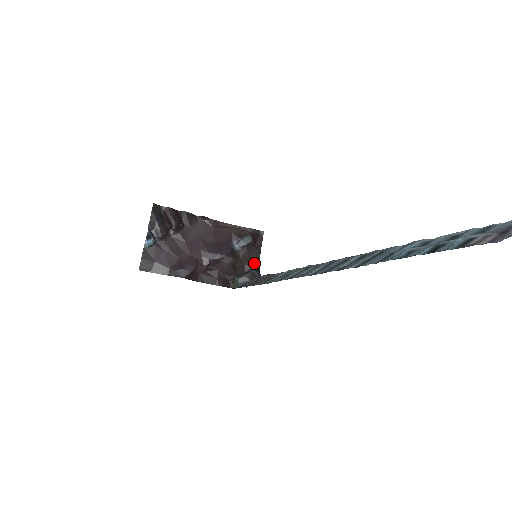
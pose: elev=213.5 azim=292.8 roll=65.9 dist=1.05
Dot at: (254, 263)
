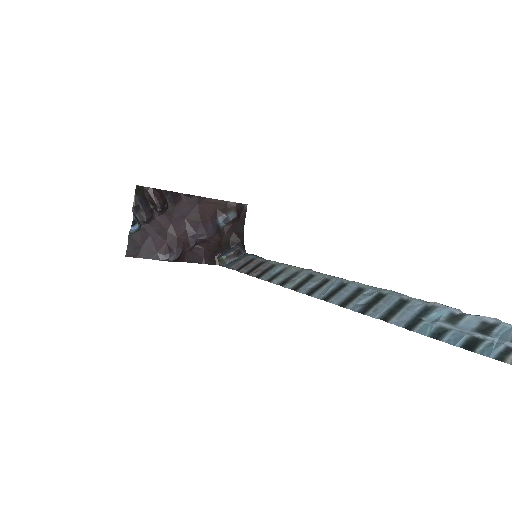
Dot at: (239, 238)
